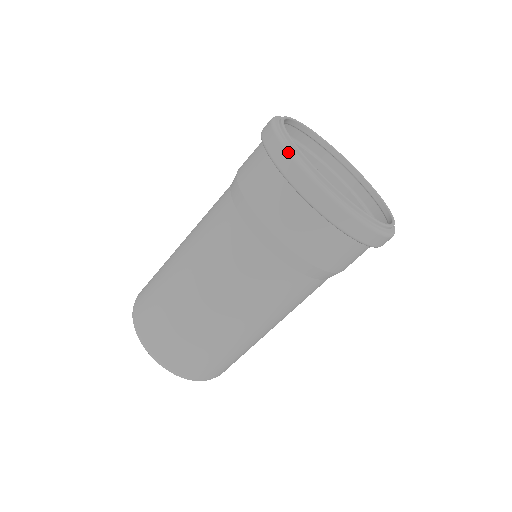
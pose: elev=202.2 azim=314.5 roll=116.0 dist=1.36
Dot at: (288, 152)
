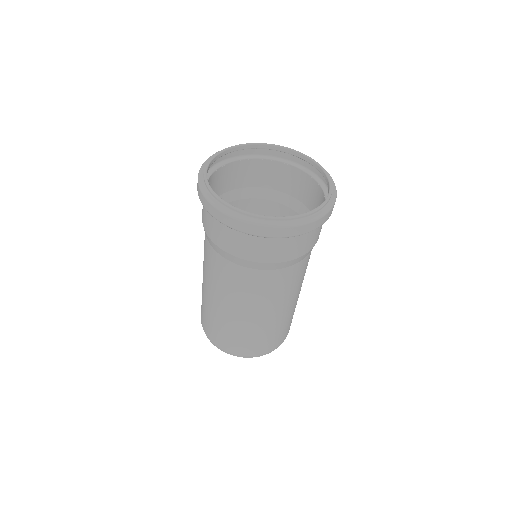
Dot at: (219, 211)
